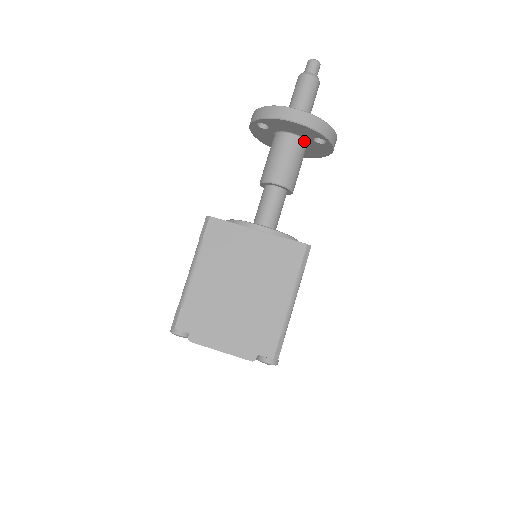
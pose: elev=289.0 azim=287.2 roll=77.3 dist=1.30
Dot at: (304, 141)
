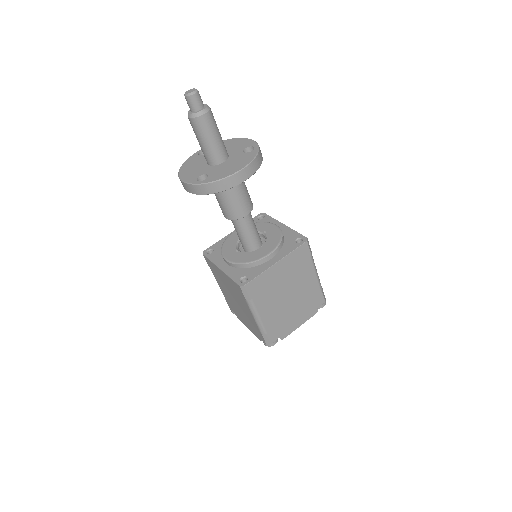
Dot at: occluded
